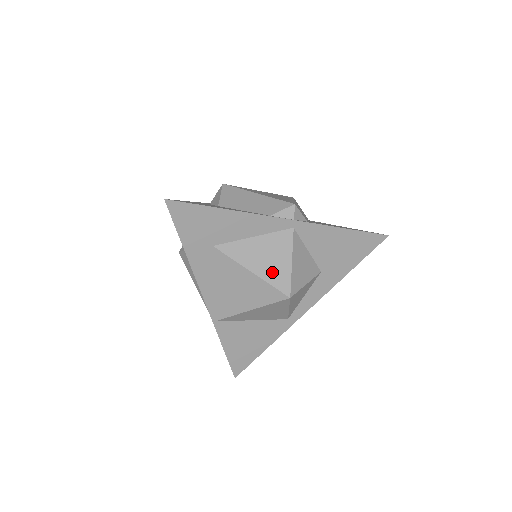
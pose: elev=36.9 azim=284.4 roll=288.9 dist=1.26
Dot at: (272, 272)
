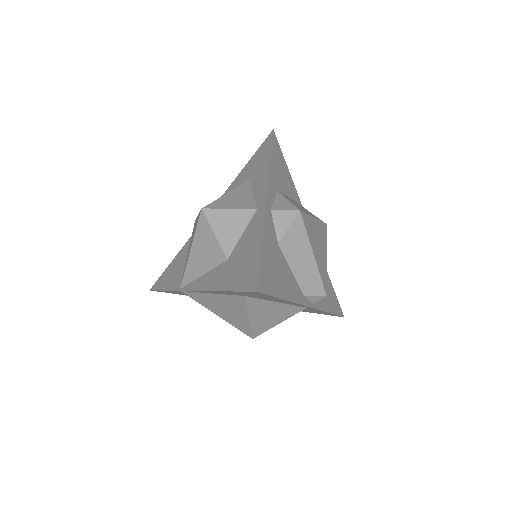
Dot at: (261, 324)
